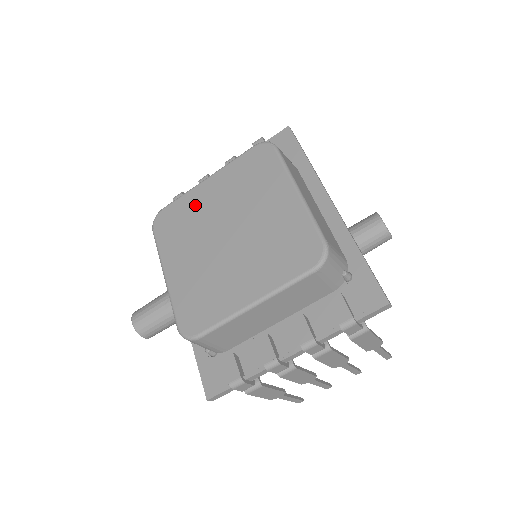
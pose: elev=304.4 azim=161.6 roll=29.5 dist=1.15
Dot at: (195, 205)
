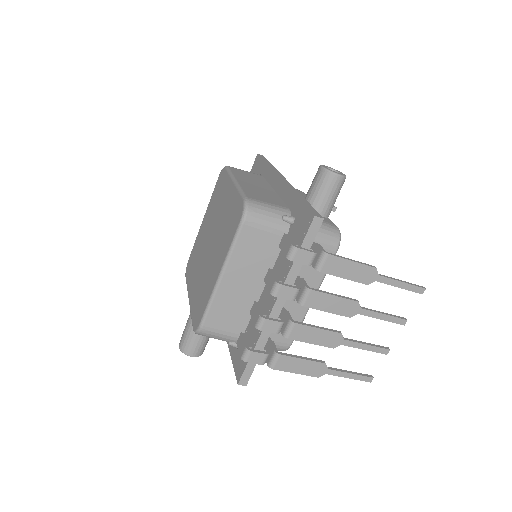
Dot at: (199, 241)
